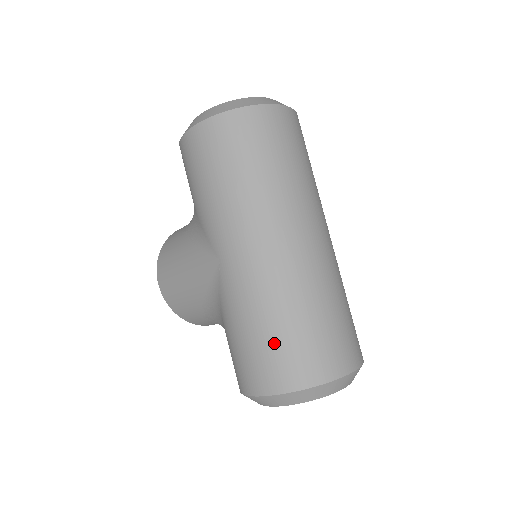
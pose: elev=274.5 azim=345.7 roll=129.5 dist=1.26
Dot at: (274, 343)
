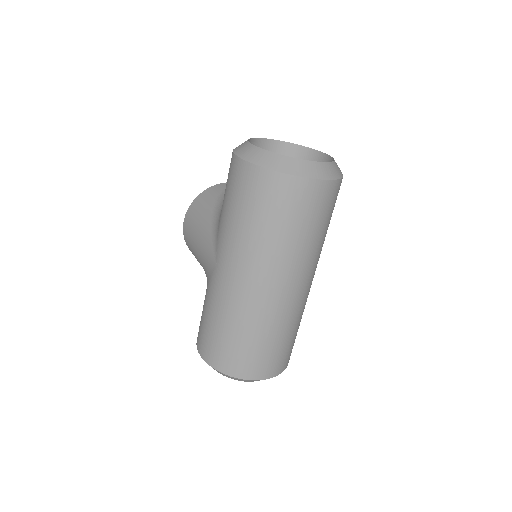
Dot at: (223, 340)
